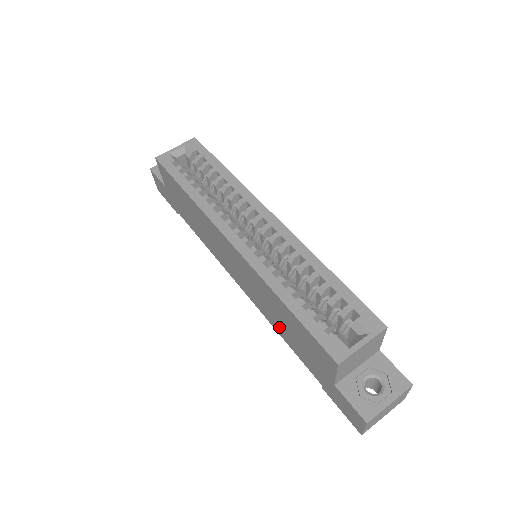
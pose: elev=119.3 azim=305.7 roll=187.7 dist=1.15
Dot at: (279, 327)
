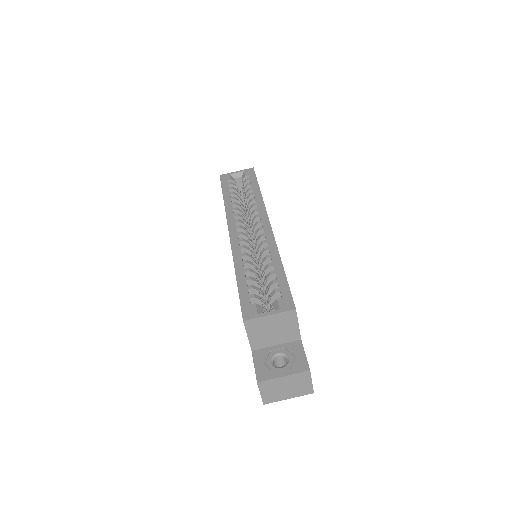
Dot at: occluded
